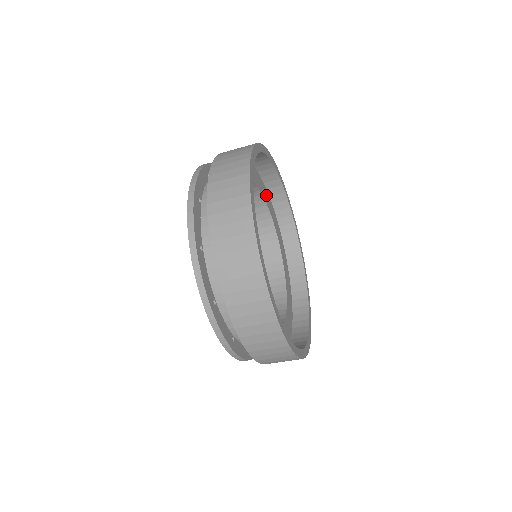
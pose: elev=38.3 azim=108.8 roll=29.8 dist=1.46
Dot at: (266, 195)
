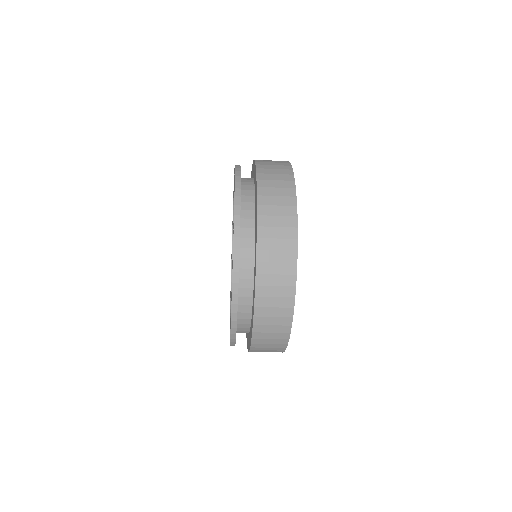
Dot at: occluded
